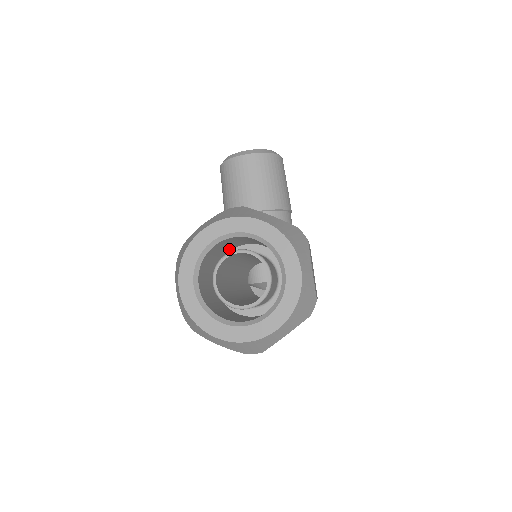
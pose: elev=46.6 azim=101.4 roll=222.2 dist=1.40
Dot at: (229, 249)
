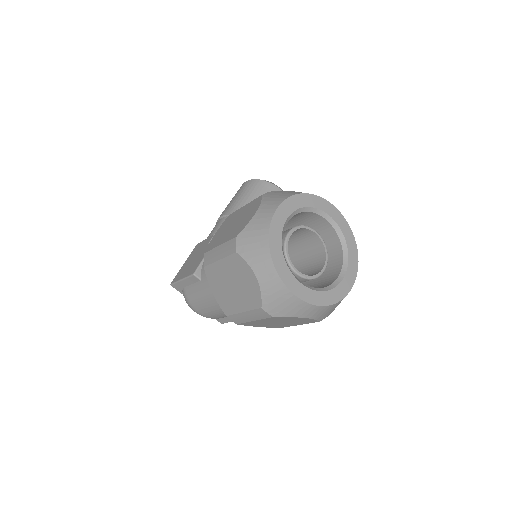
Dot at: occluded
